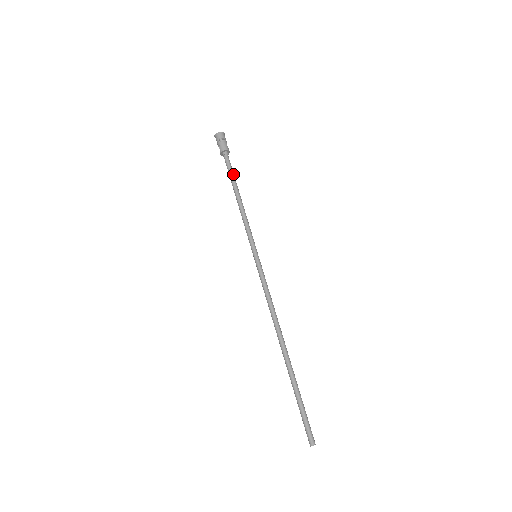
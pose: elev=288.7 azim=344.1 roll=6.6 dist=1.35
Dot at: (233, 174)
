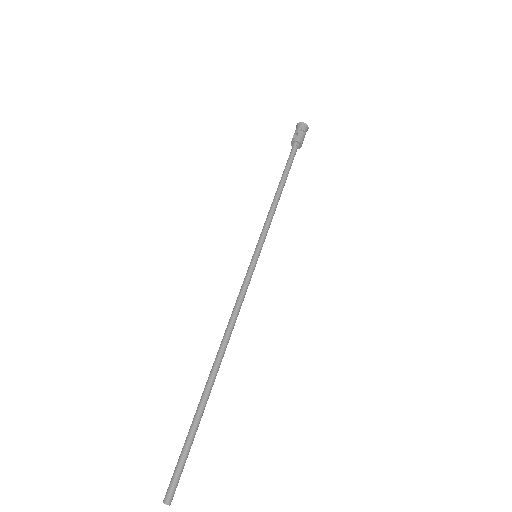
Dot at: (290, 168)
